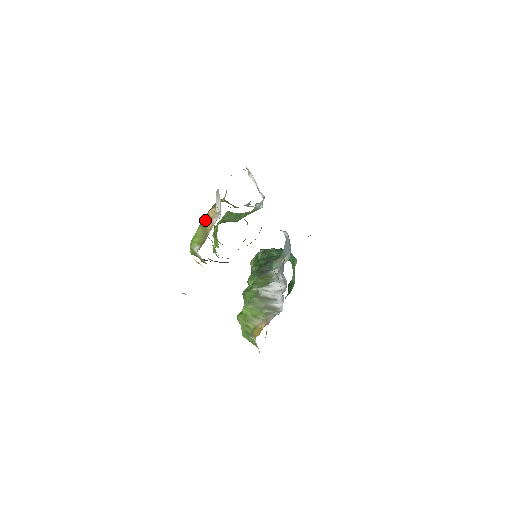
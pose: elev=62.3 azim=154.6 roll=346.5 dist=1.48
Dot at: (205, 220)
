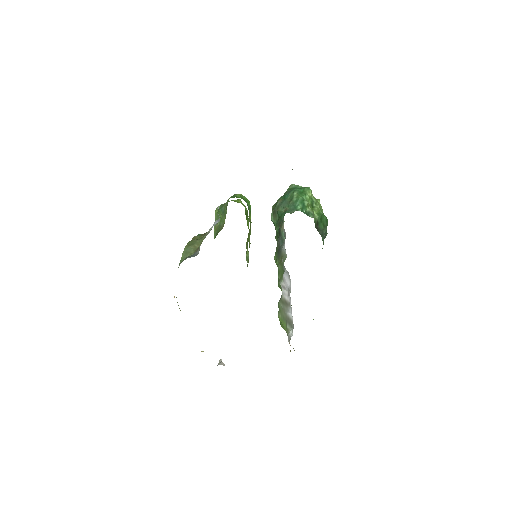
Dot at: occluded
